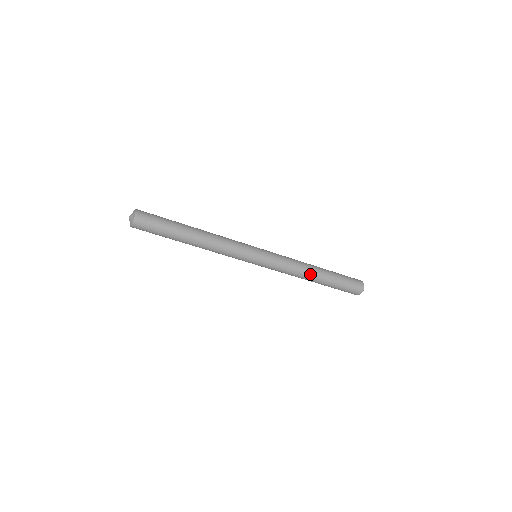
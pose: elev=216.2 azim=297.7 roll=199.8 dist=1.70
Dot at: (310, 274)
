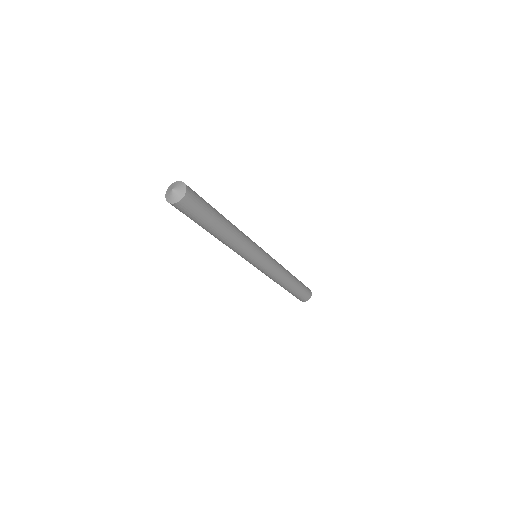
Dot at: (289, 277)
